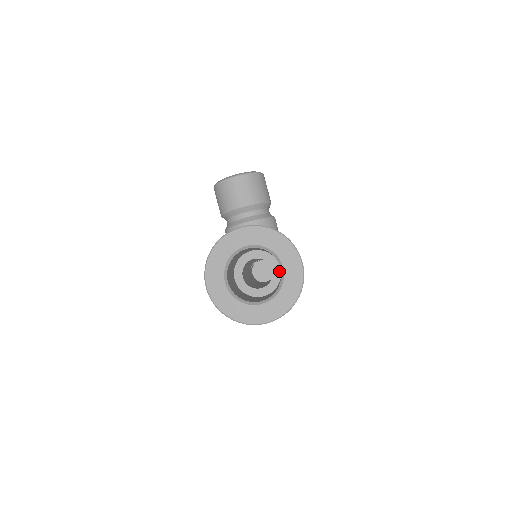
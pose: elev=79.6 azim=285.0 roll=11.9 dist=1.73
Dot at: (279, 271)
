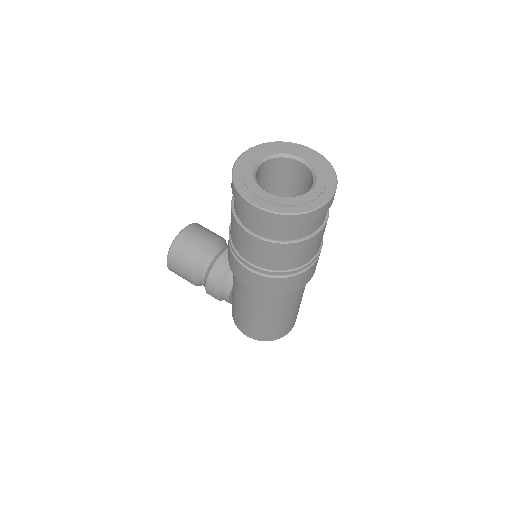
Dot at: occluded
